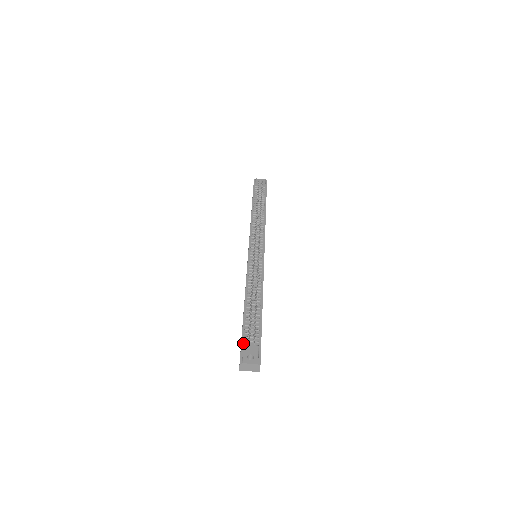
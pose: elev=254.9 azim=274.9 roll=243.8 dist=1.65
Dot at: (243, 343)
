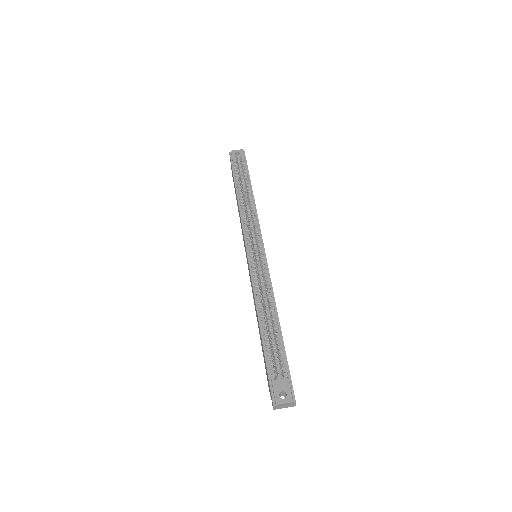
Dot at: (270, 378)
